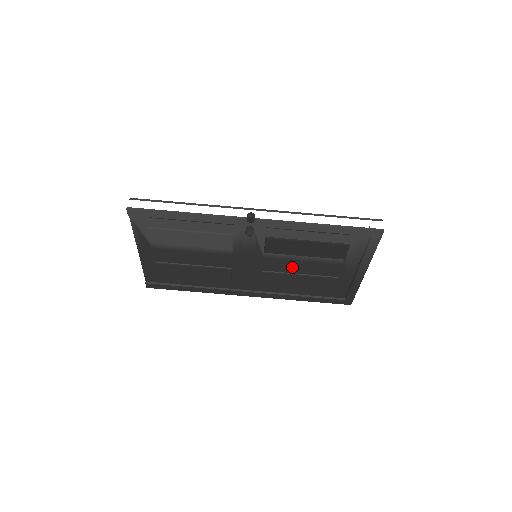
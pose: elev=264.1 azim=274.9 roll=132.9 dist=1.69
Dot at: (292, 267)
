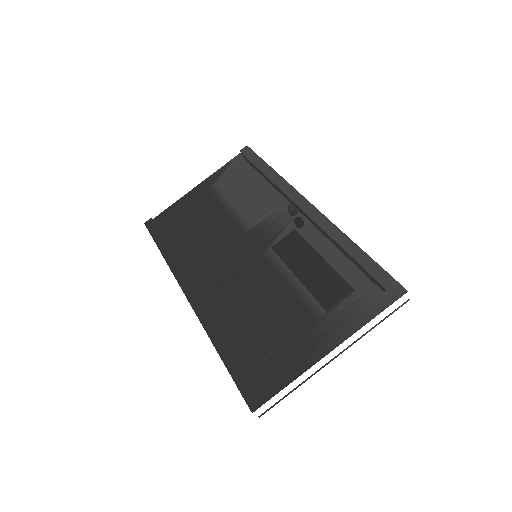
Dot at: (269, 287)
